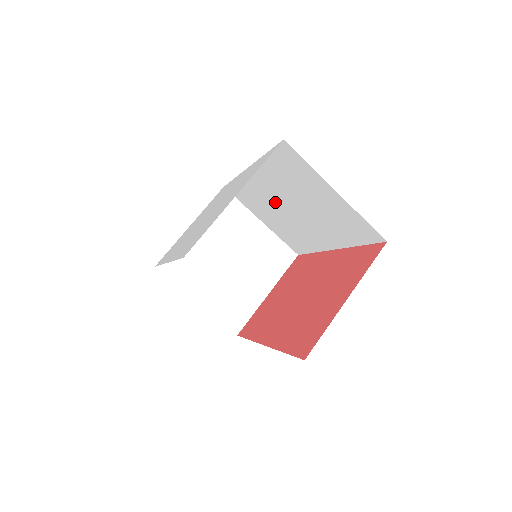
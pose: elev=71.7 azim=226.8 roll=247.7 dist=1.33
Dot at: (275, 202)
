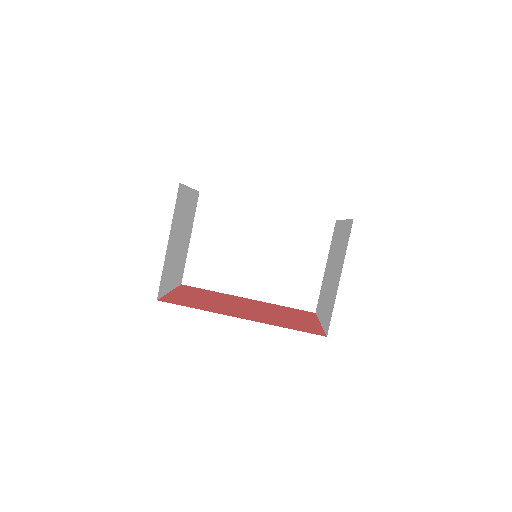
Dot at: (248, 238)
